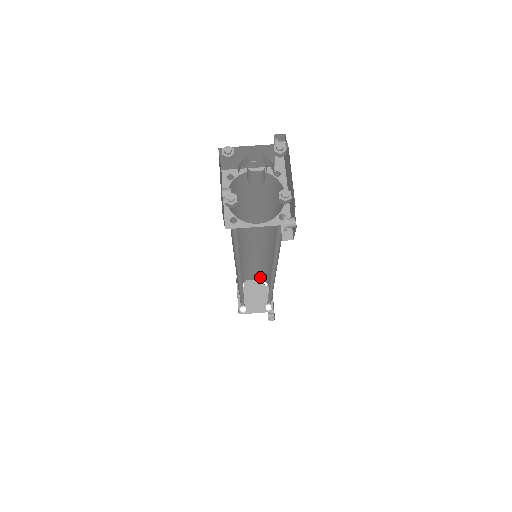
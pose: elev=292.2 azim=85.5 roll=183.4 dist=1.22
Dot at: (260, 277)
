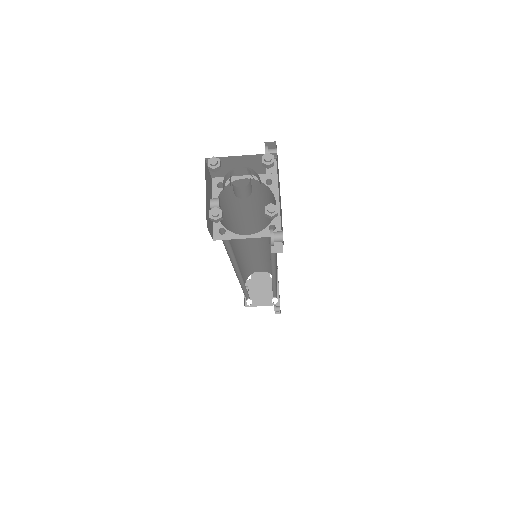
Dot at: (266, 270)
